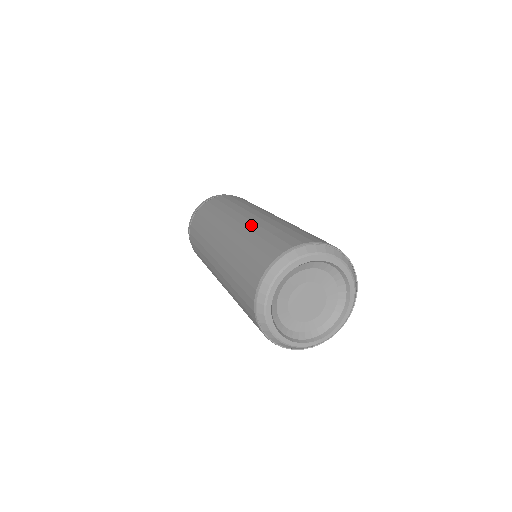
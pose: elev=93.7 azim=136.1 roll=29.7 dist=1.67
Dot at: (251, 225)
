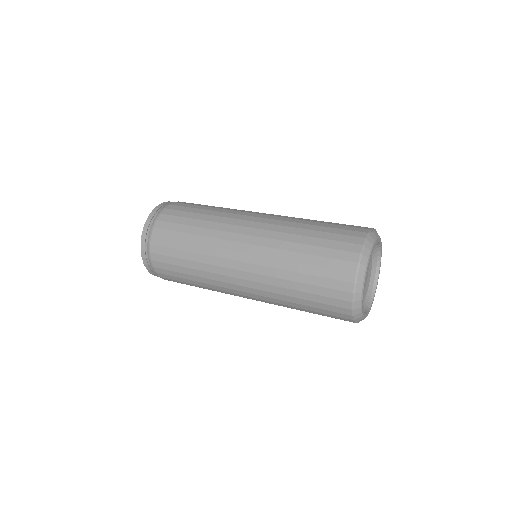
Dot at: (274, 243)
